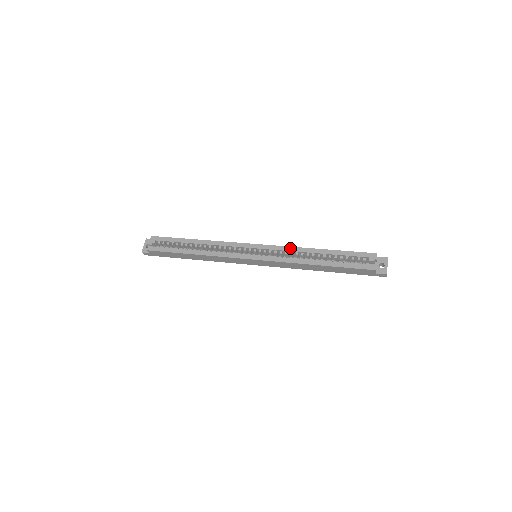
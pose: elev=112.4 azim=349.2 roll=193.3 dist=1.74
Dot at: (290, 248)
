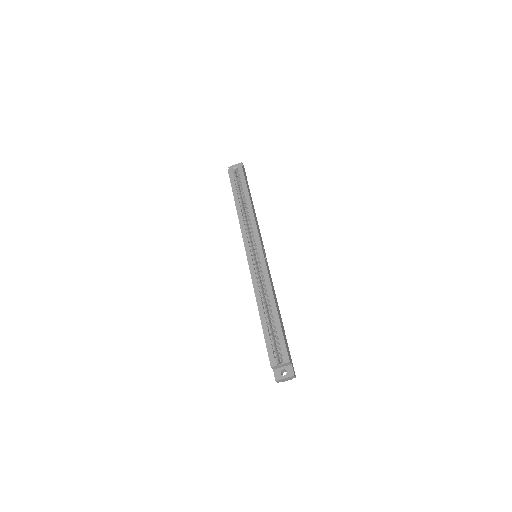
Dot at: (268, 280)
